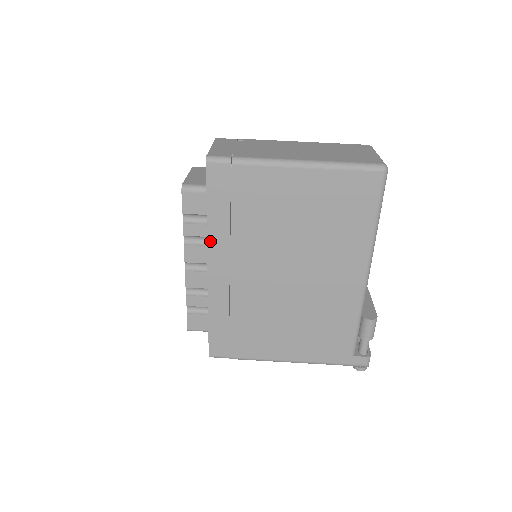
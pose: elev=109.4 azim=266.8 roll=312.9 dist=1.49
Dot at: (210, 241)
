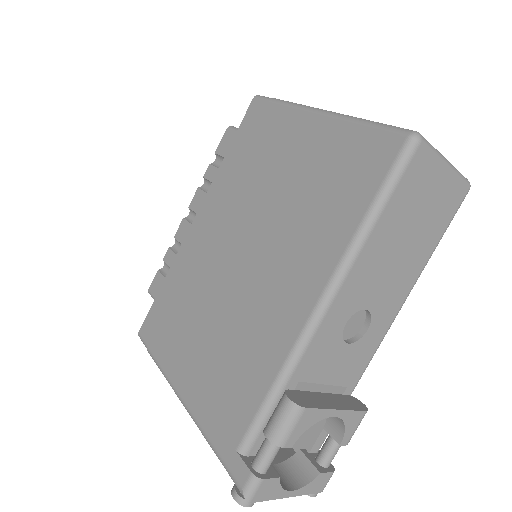
Dot at: (212, 186)
